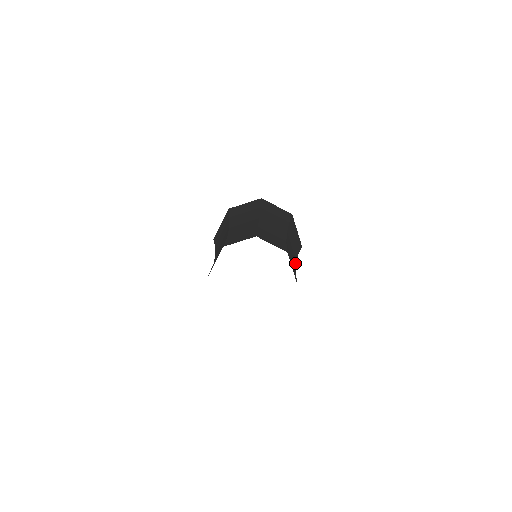
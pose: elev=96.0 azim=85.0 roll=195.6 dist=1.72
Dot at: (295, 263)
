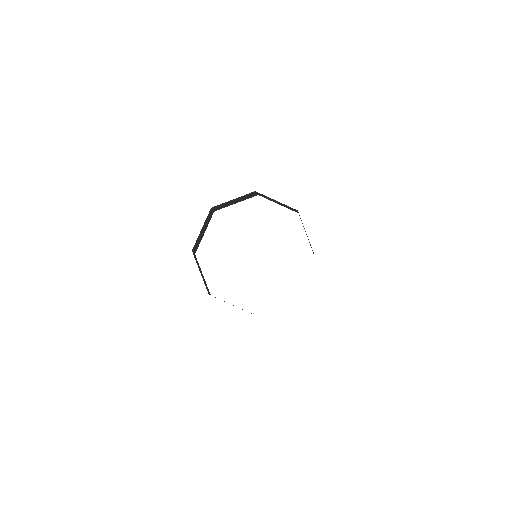
Dot at: occluded
